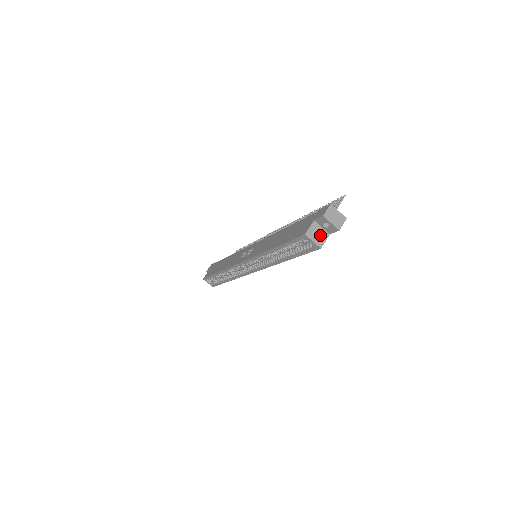
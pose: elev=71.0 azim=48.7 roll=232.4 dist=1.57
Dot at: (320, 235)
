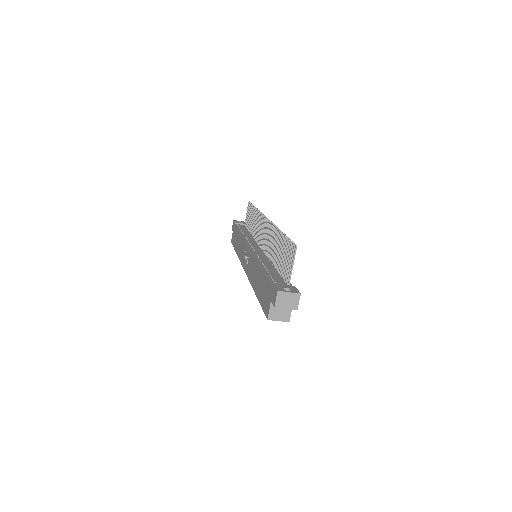
Dot at: (283, 311)
